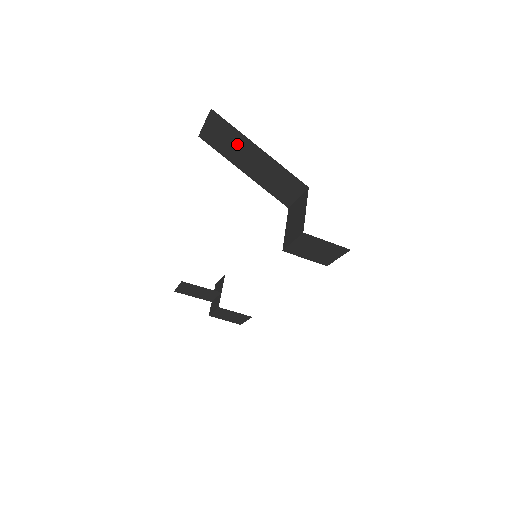
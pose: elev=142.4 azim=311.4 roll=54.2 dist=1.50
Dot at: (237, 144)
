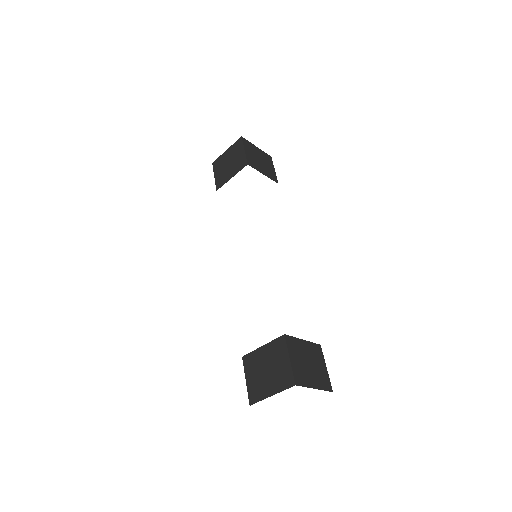
Dot at: occluded
